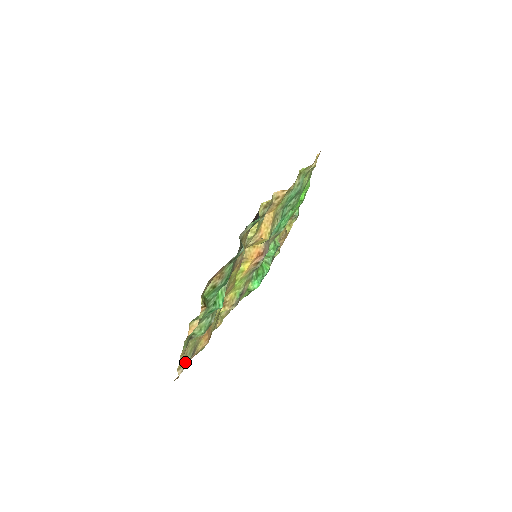
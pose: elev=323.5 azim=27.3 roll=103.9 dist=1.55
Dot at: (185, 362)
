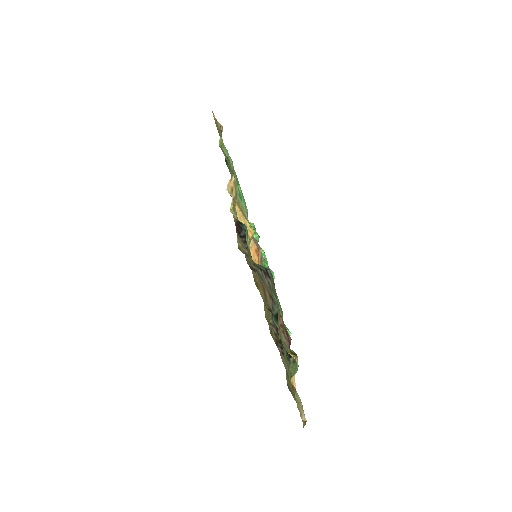
Dot at: (300, 405)
